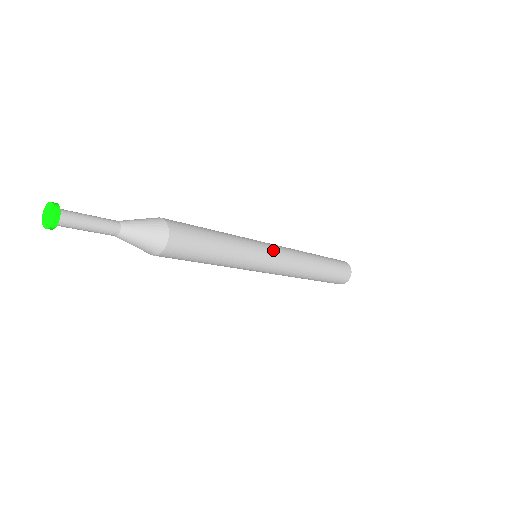
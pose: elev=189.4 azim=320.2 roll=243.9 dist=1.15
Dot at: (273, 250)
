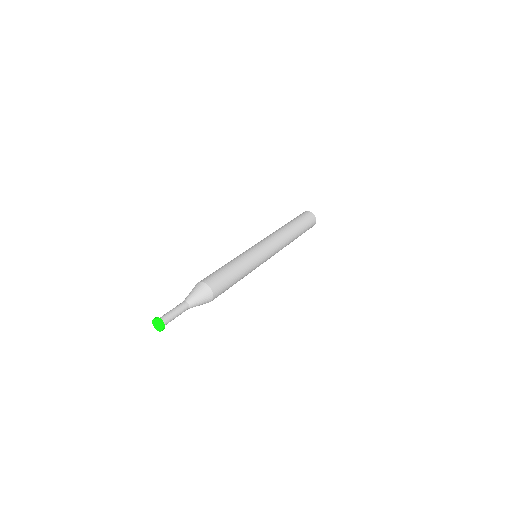
Dot at: (268, 257)
